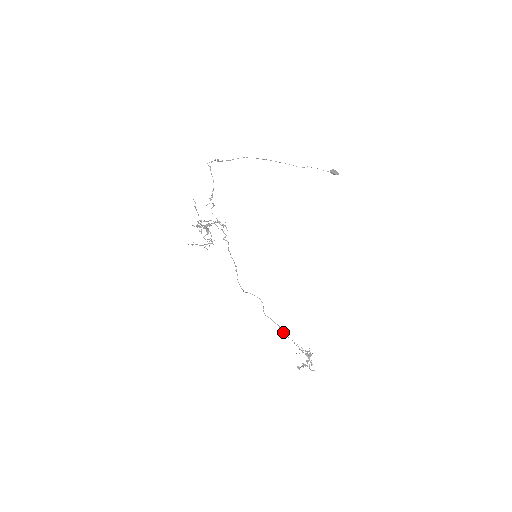
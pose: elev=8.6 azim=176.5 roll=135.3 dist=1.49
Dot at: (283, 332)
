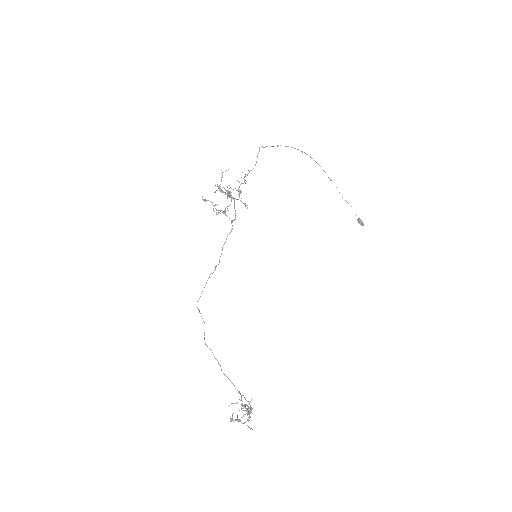
Dot at: occluded
